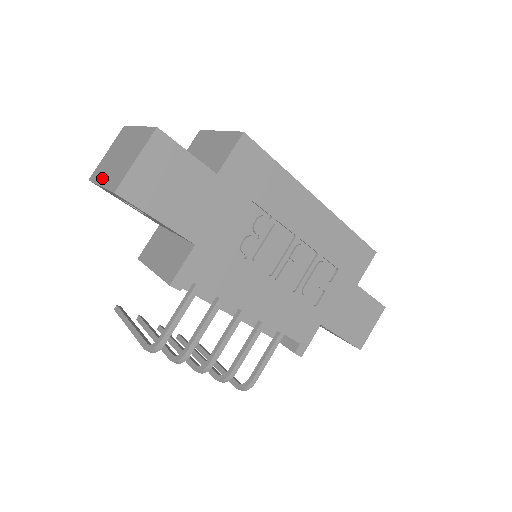
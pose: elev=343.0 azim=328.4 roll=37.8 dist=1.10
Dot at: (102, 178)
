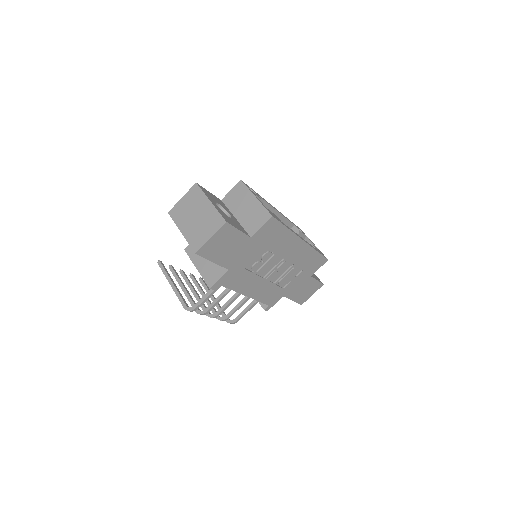
Dot at: (182, 226)
